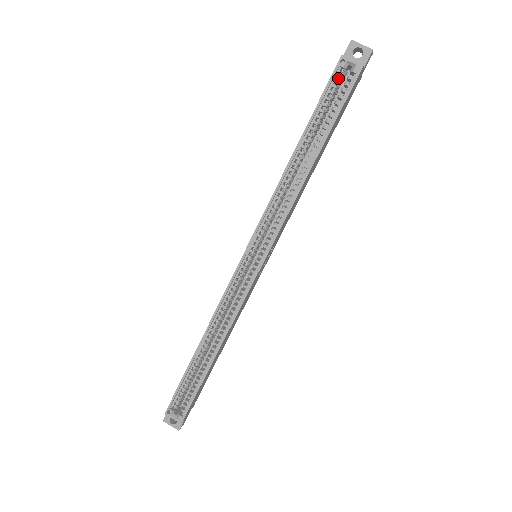
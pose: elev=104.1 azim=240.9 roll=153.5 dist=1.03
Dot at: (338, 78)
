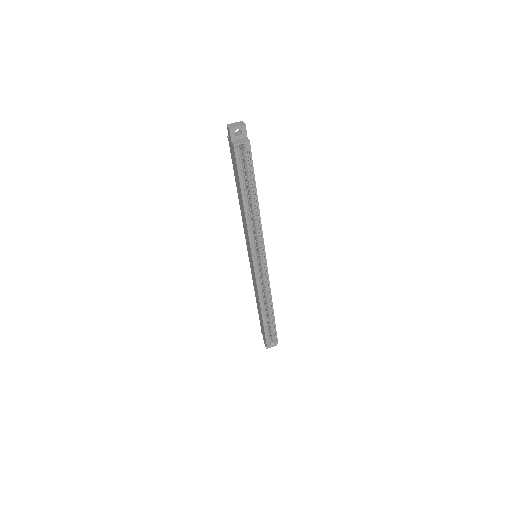
Dot at: occluded
